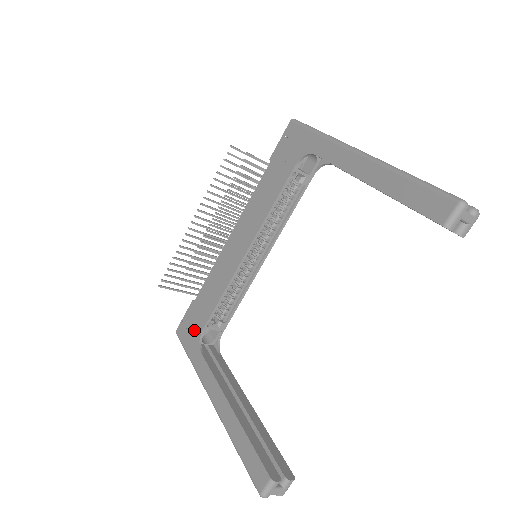
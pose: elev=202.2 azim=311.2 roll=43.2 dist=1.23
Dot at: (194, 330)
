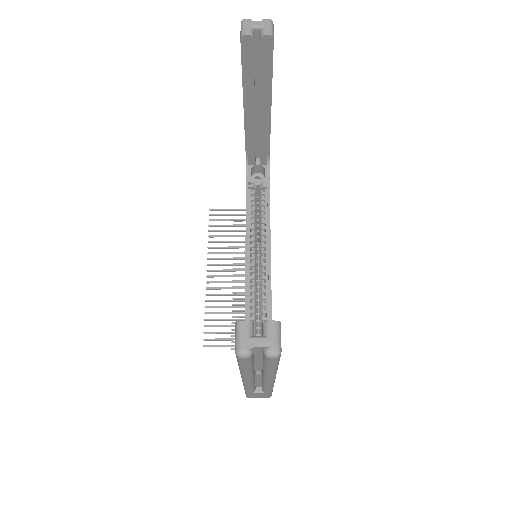
Dot at: occluded
